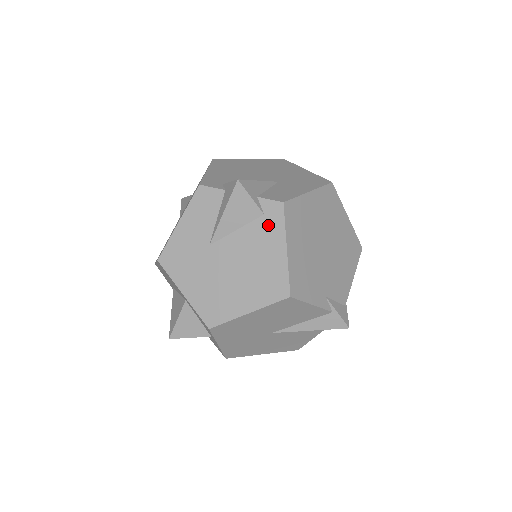
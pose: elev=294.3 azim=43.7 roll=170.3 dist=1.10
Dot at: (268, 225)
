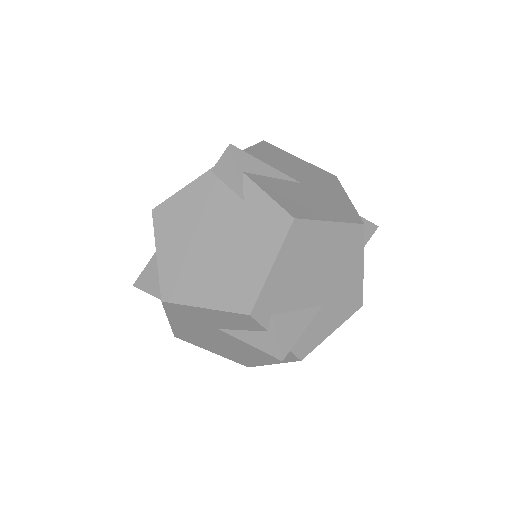
Dot at: occluded
